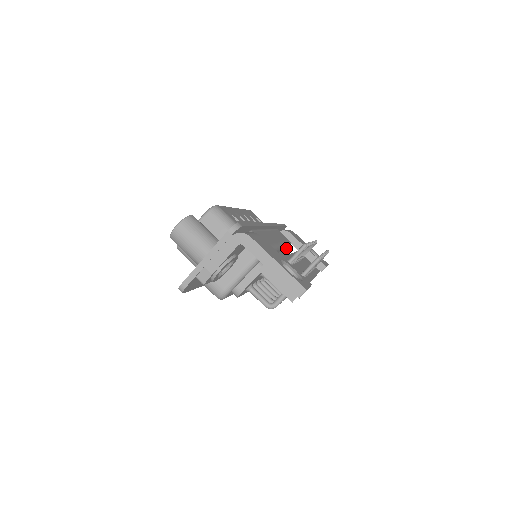
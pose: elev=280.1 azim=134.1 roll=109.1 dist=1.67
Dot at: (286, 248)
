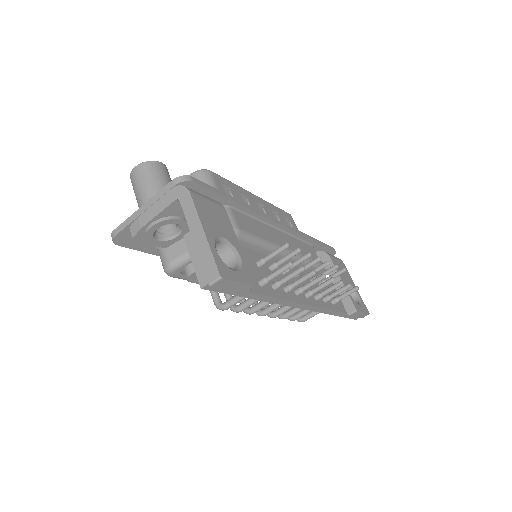
Dot at: occluded
